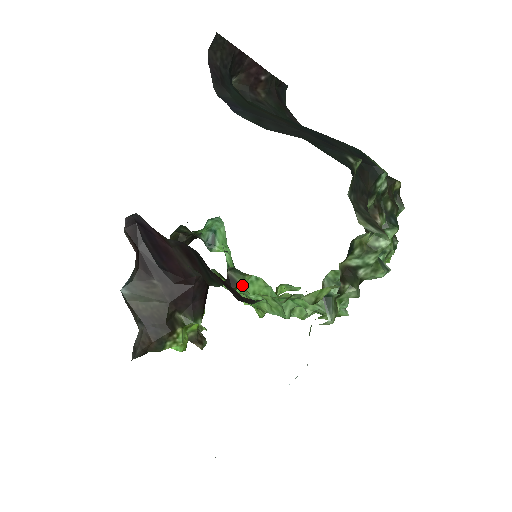
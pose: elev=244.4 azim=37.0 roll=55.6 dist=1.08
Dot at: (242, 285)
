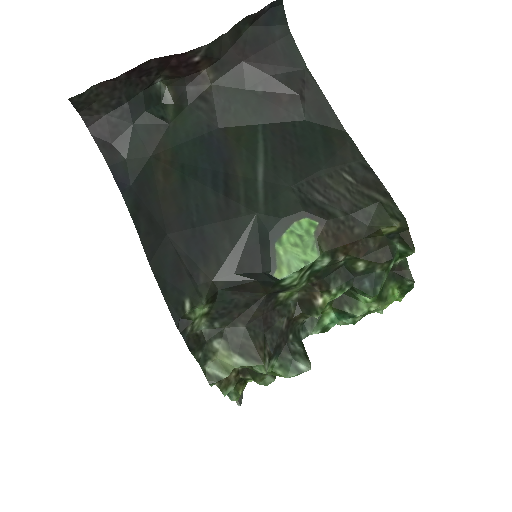
Dot at: occluded
